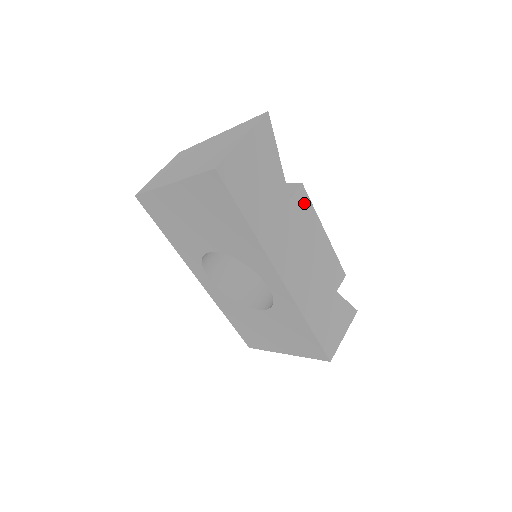
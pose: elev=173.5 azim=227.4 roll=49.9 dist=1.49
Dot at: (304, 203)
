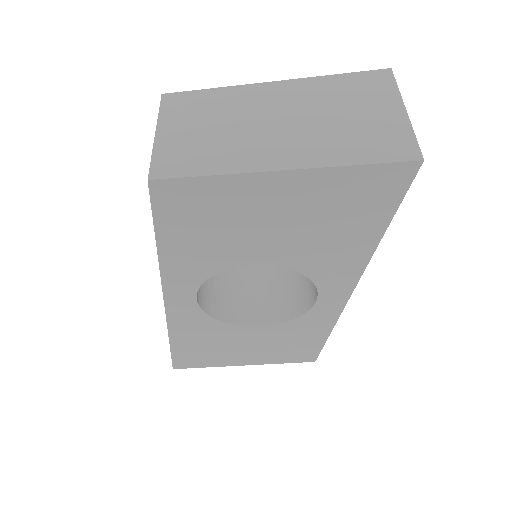
Dot at: occluded
